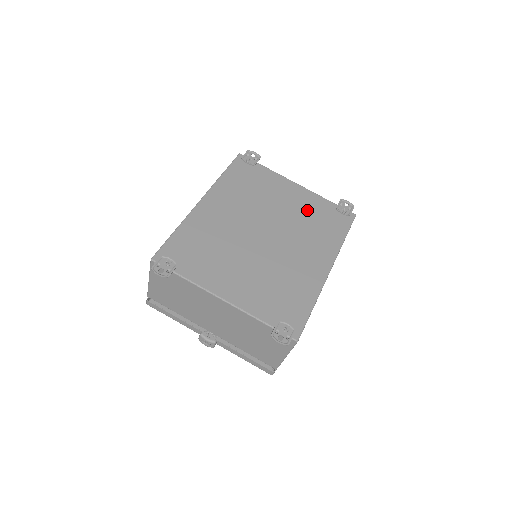
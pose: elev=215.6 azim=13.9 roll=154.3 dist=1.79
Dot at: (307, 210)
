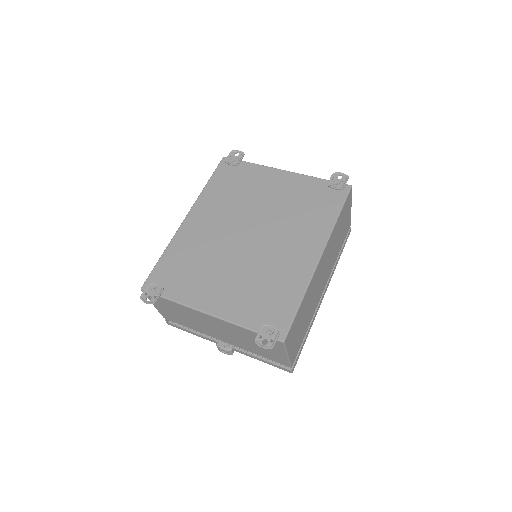
Dot at: (295, 196)
